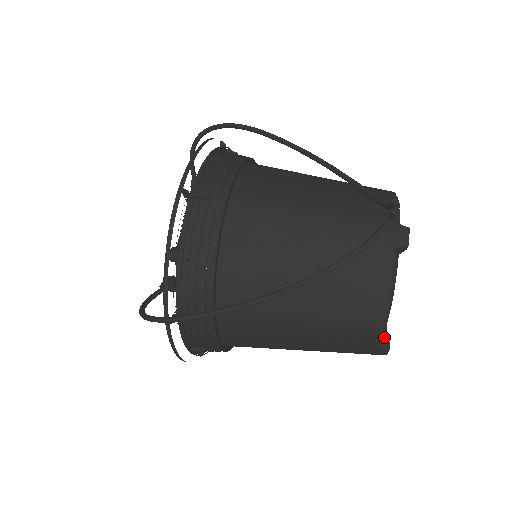
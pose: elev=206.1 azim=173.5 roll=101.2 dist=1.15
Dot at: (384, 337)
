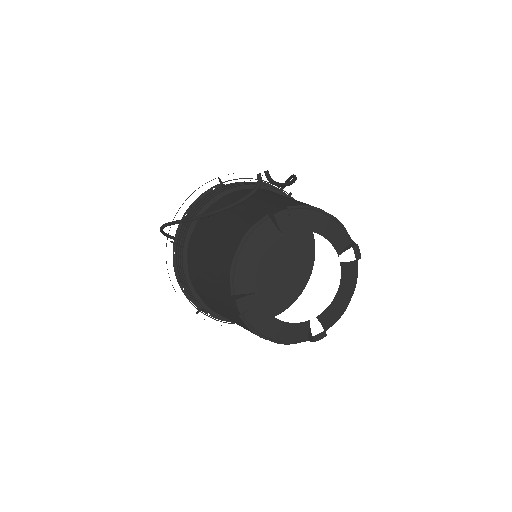
Dot at: (243, 294)
